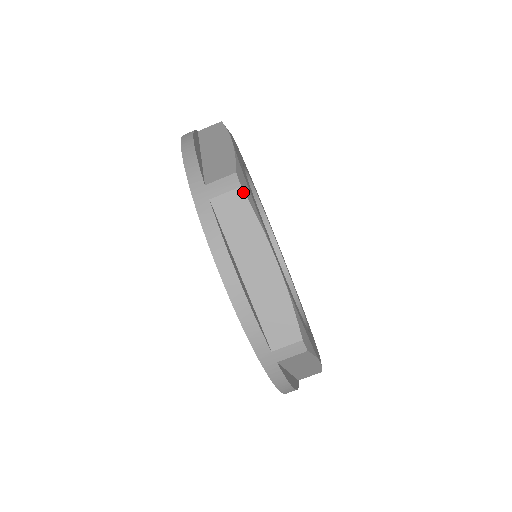
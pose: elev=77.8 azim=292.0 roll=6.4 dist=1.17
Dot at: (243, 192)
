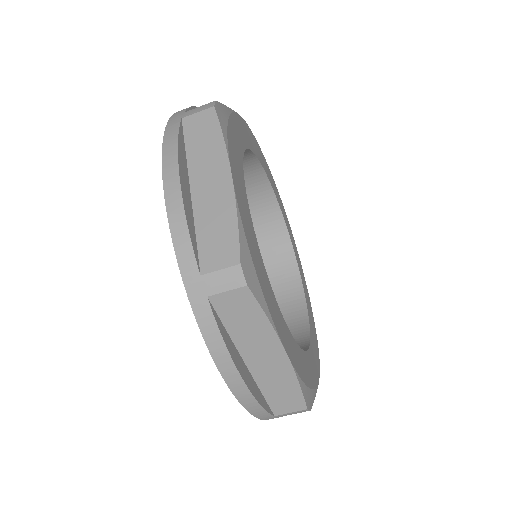
Dot at: (215, 111)
